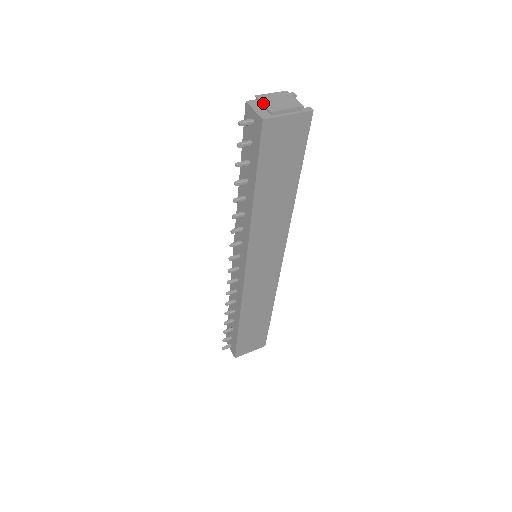
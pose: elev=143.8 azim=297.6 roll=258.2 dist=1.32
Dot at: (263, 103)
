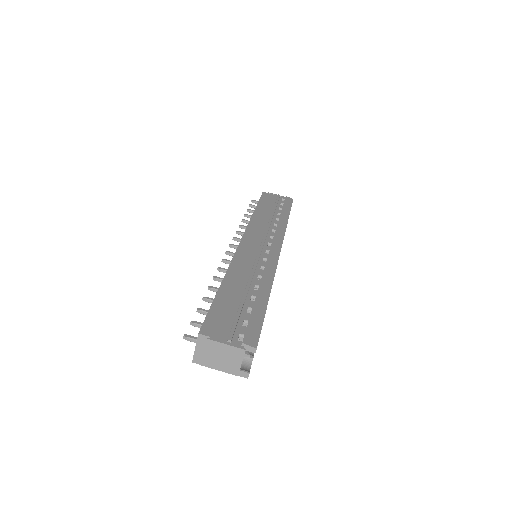
Dot at: (205, 352)
